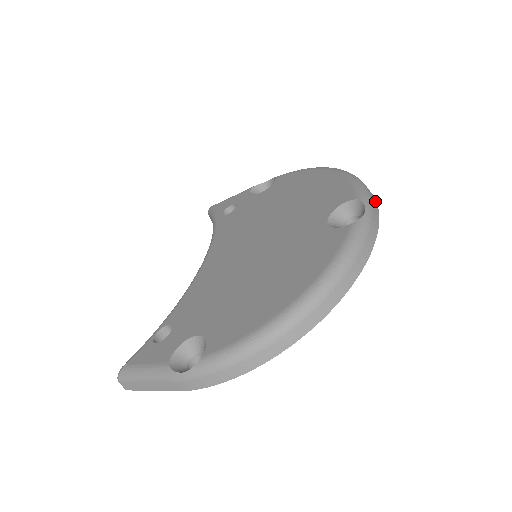
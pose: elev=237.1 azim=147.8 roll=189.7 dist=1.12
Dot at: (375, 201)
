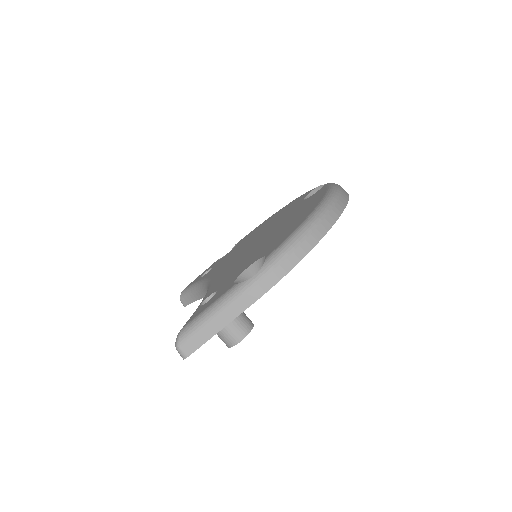
Dot at: occluded
